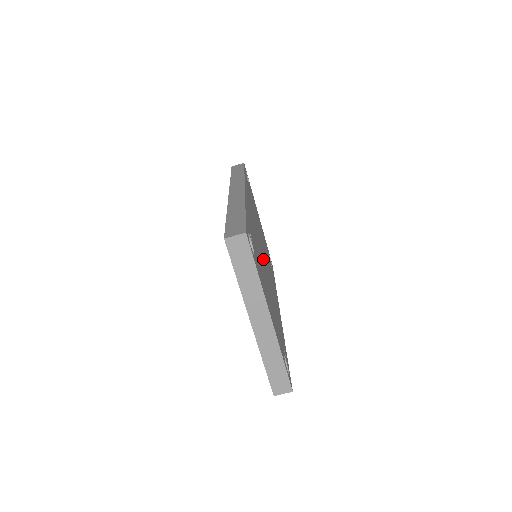
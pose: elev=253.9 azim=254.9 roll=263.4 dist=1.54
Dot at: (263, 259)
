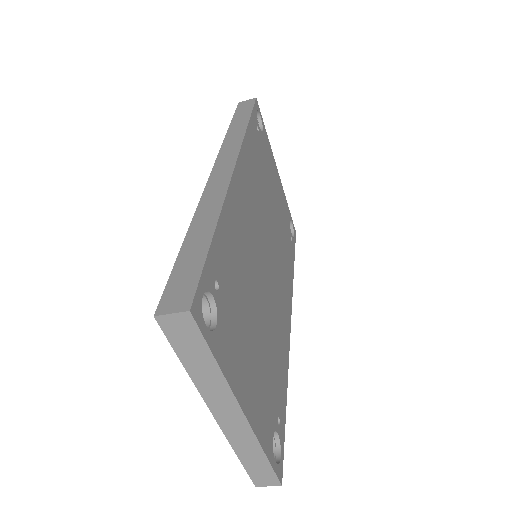
Dot at: (261, 271)
